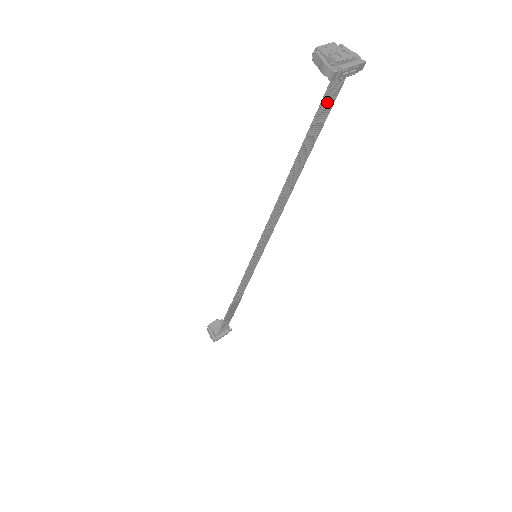
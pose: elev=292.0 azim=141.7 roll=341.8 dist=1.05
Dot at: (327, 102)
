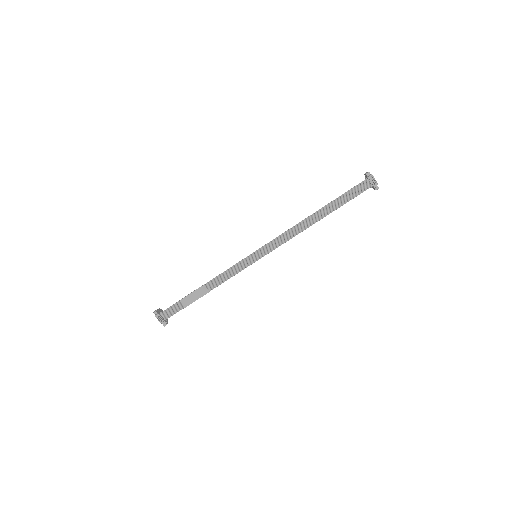
Dot at: (357, 190)
